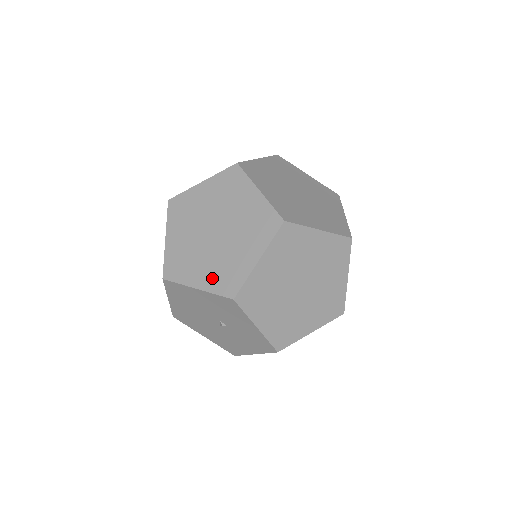
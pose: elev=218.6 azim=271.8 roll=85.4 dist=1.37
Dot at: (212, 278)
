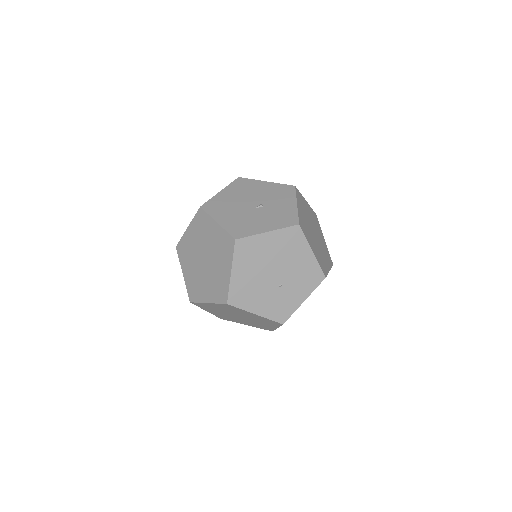
Dot at: occluded
